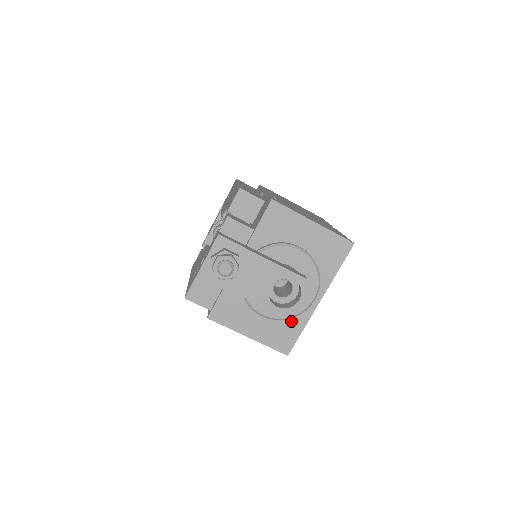
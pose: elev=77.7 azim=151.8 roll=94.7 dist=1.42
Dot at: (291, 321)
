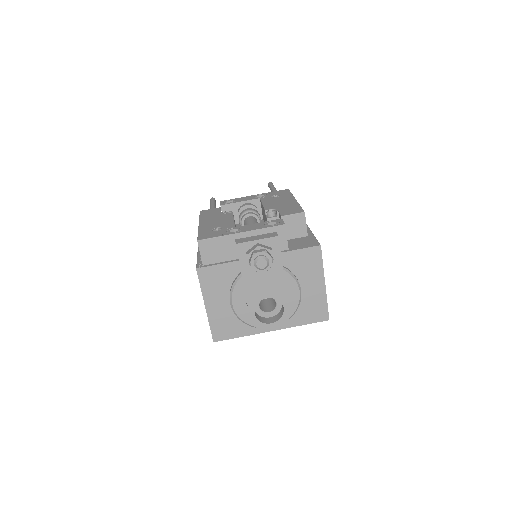
Dot at: (241, 324)
